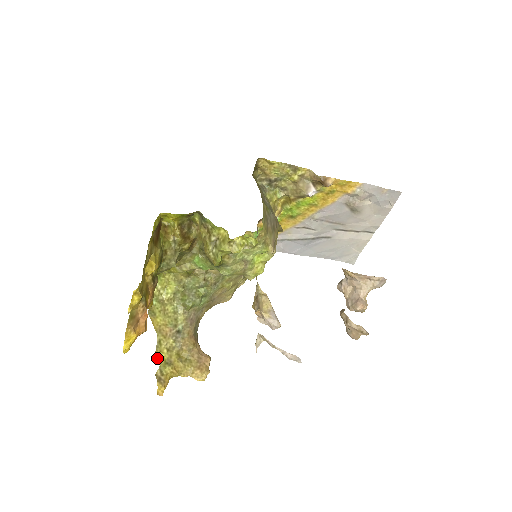
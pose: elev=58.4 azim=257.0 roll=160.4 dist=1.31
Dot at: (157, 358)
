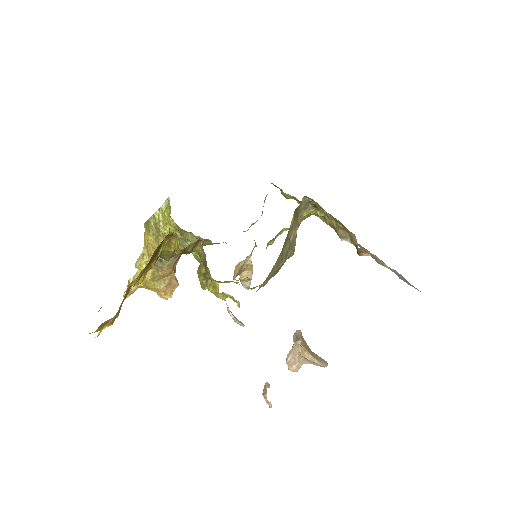
Dot at: (135, 267)
